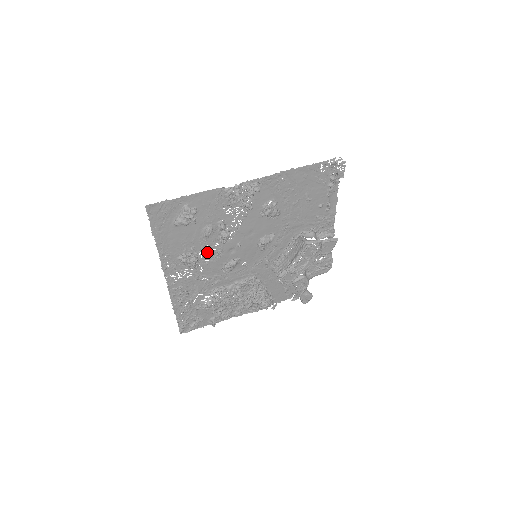
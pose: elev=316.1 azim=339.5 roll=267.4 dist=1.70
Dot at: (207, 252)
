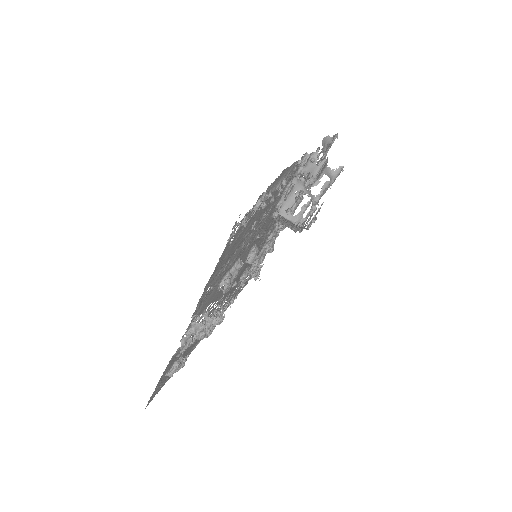
Dot at: occluded
